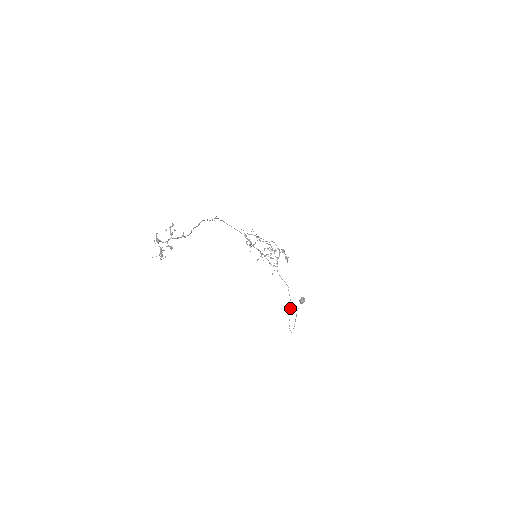
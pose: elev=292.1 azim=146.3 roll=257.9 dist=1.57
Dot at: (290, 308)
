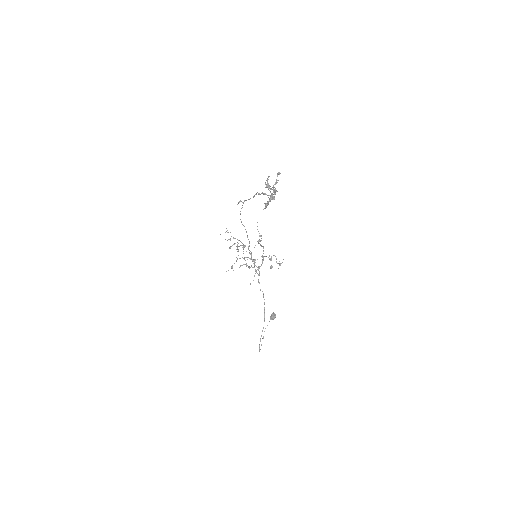
Dot at: occluded
